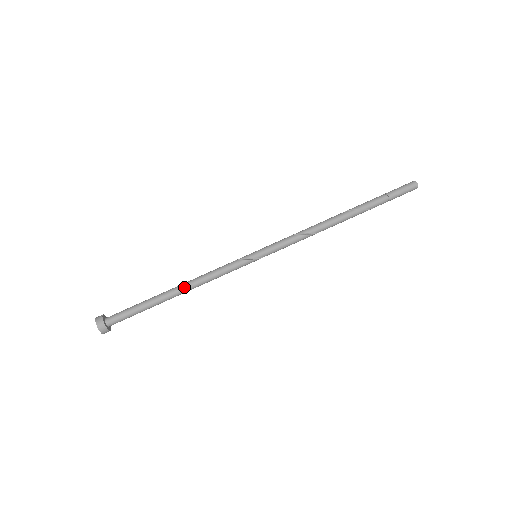
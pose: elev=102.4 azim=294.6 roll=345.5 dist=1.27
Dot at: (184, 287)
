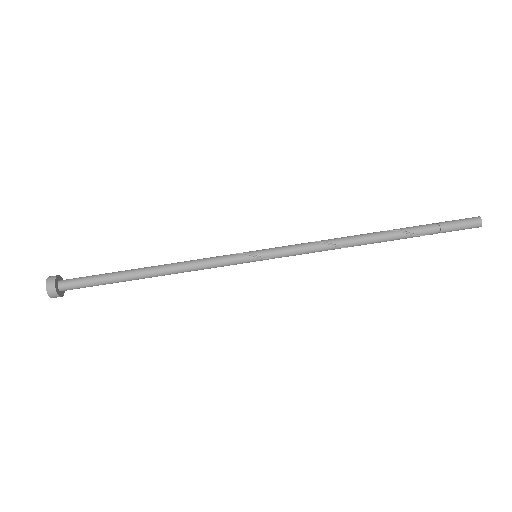
Dot at: (160, 266)
